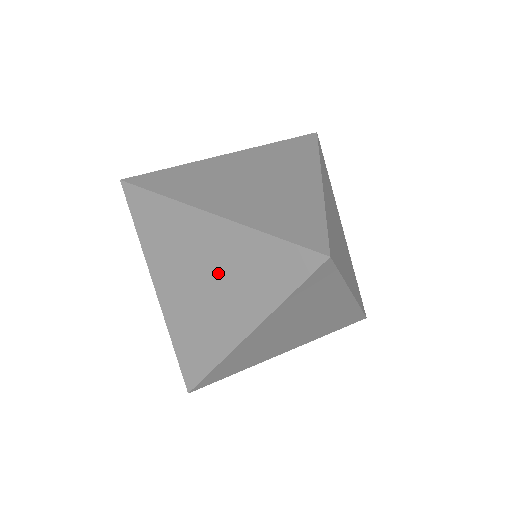
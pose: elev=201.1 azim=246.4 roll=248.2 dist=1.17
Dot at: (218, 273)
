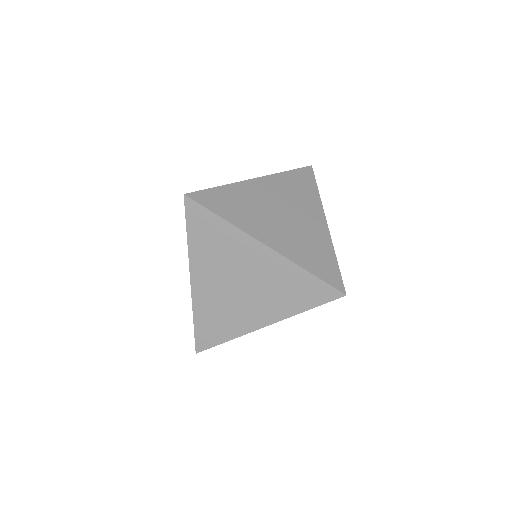
Dot at: occluded
